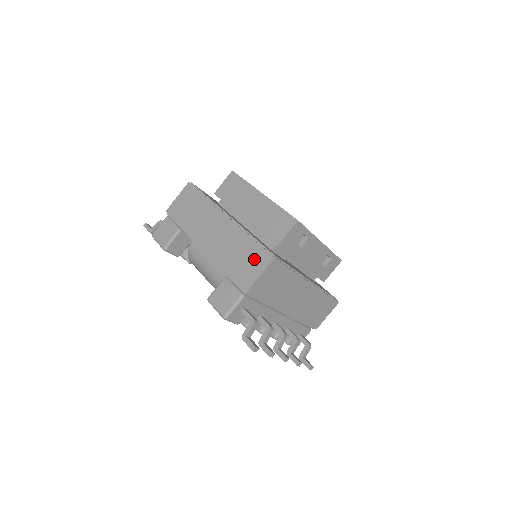
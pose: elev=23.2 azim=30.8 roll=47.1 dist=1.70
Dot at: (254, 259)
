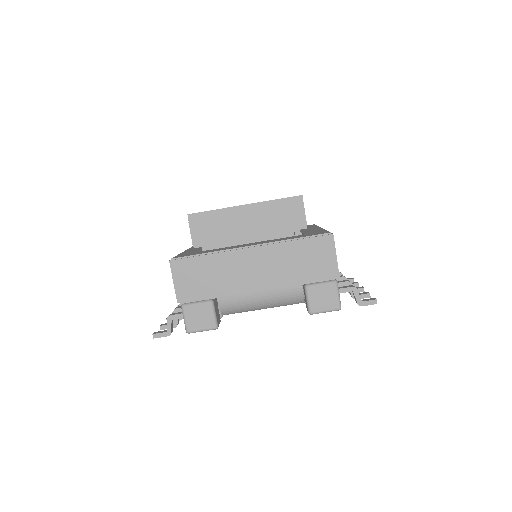
Dot at: (317, 251)
